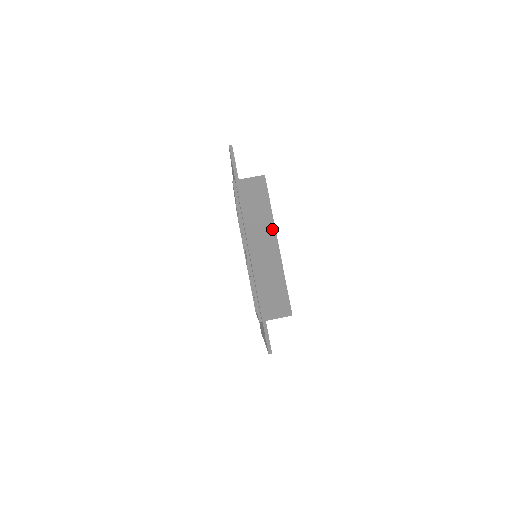
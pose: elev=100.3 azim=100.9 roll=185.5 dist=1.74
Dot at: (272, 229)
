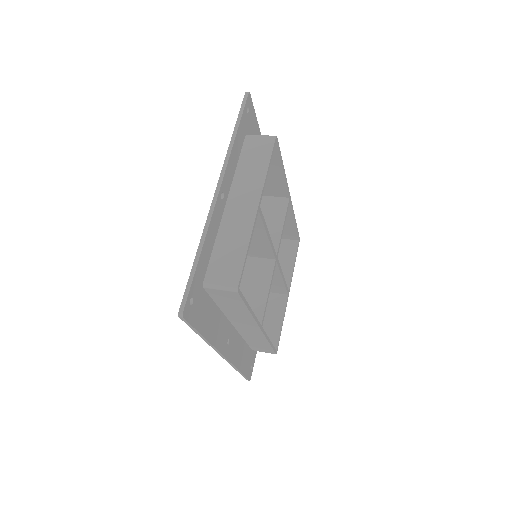
Dot at: (259, 189)
